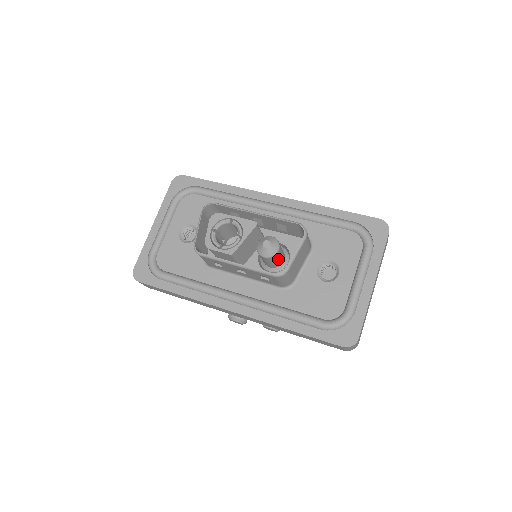
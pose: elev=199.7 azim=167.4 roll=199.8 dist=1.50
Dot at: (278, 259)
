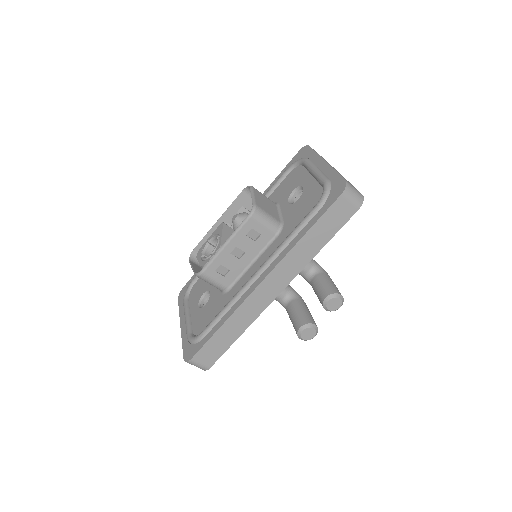
Dot at: occluded
